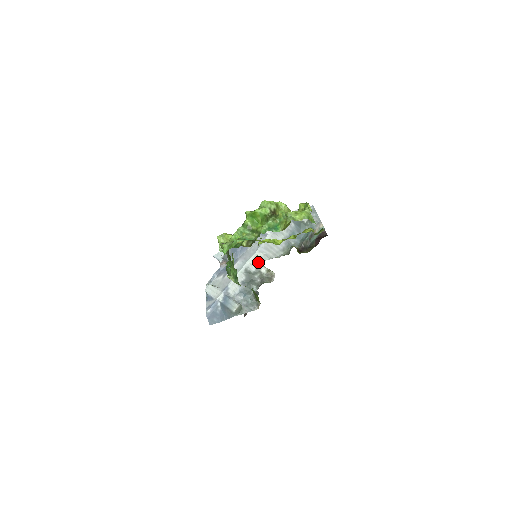
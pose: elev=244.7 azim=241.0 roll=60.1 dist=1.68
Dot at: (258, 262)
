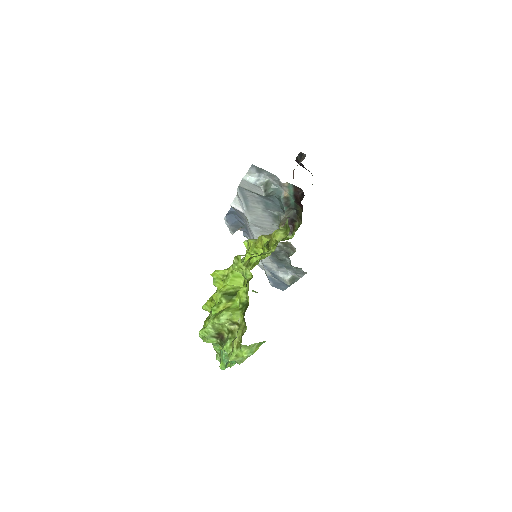
Dot at: occluded
